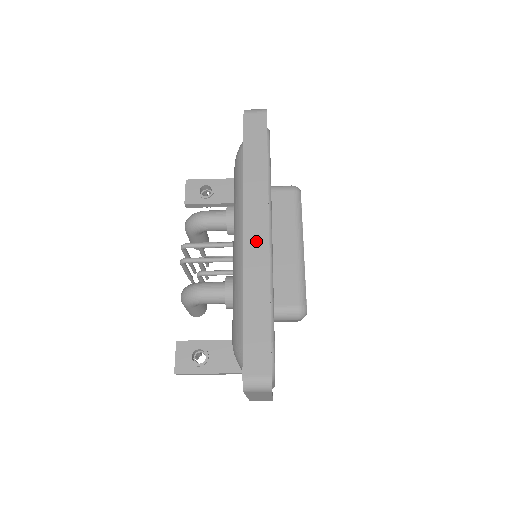
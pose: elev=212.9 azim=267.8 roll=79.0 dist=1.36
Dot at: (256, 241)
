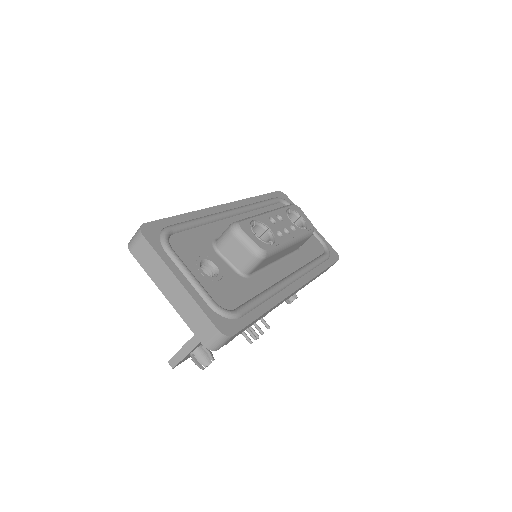
Dot at: occluded
